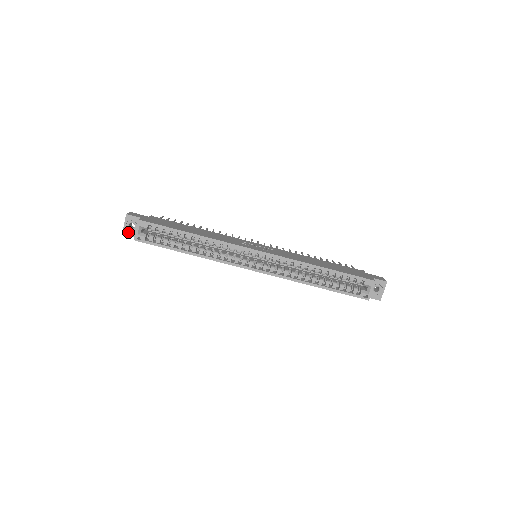
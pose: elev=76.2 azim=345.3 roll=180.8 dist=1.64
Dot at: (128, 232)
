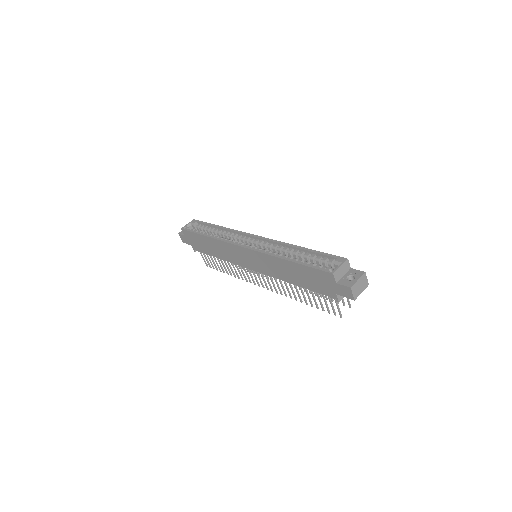
Dot at: occluded
